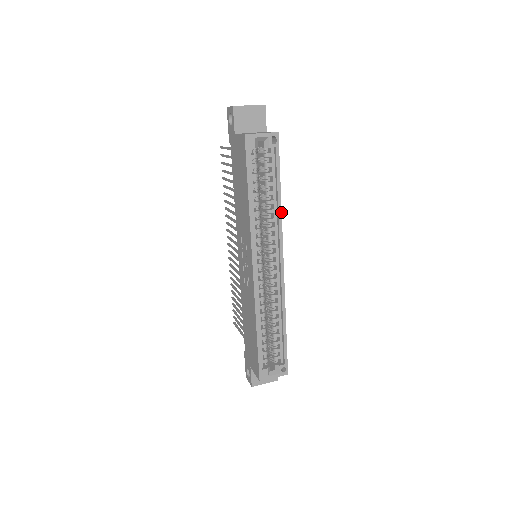
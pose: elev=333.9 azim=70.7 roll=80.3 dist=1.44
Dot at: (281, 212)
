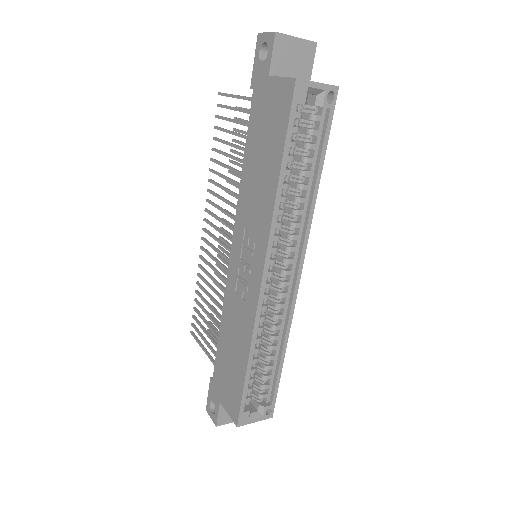
Dot at: (315, 203)
